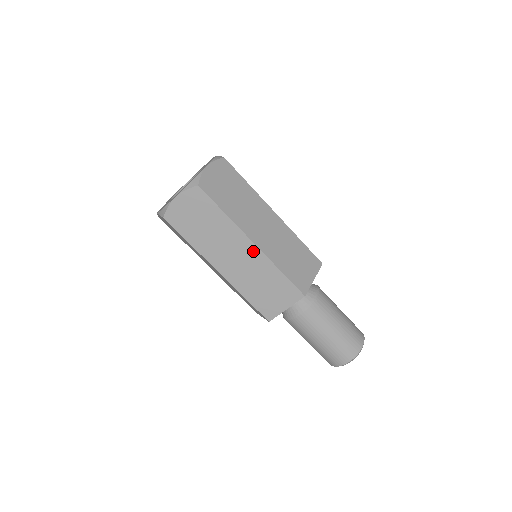
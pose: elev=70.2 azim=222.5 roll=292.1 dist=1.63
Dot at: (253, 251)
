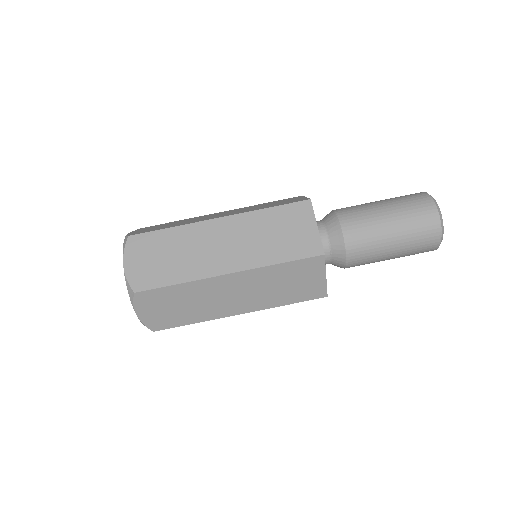
Dot at: (227, 223)
